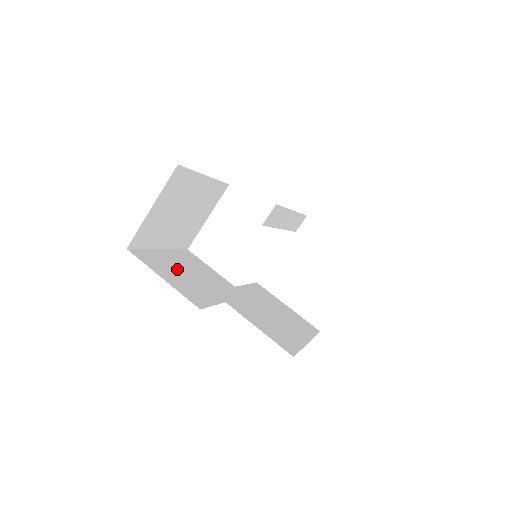
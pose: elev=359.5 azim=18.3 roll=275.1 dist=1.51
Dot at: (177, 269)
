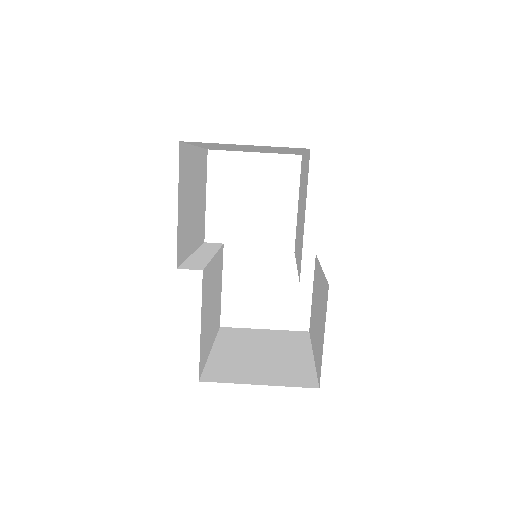
Dot at: (191, 189)
